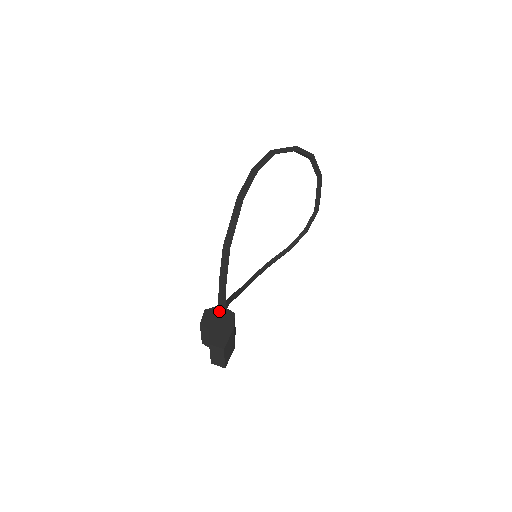
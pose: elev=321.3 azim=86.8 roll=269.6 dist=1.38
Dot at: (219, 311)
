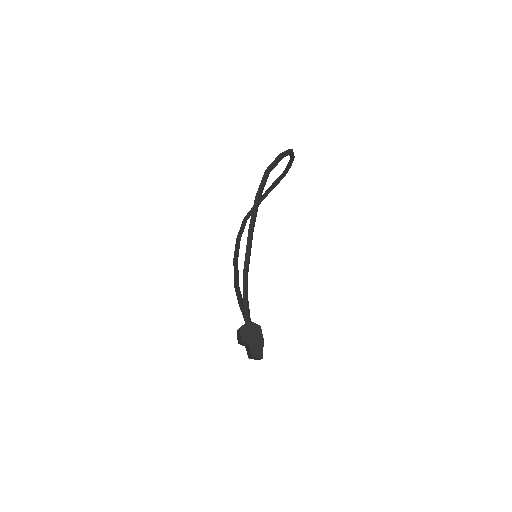
Dot at: (250, 327)
